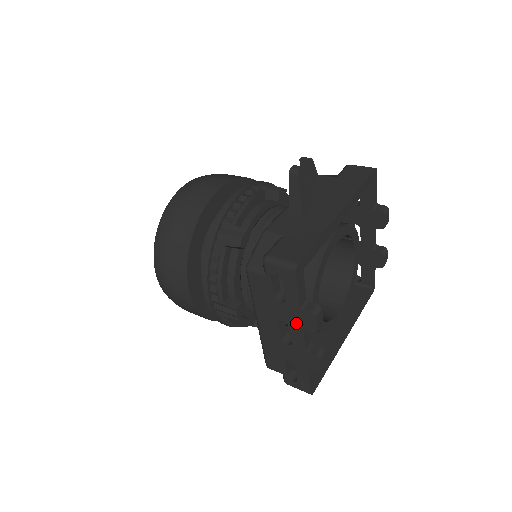
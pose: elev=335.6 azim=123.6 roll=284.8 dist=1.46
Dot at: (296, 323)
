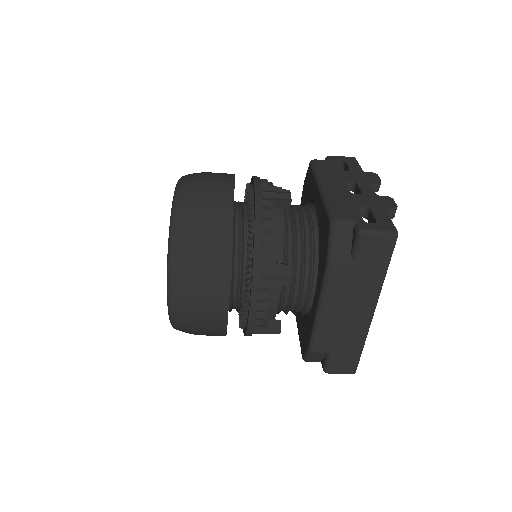
Dot at: (362, 179)
